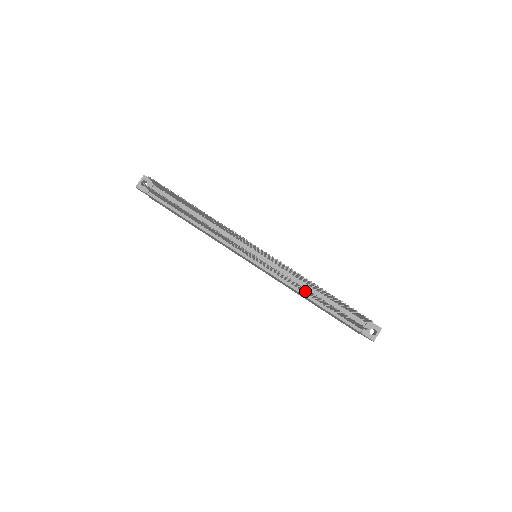
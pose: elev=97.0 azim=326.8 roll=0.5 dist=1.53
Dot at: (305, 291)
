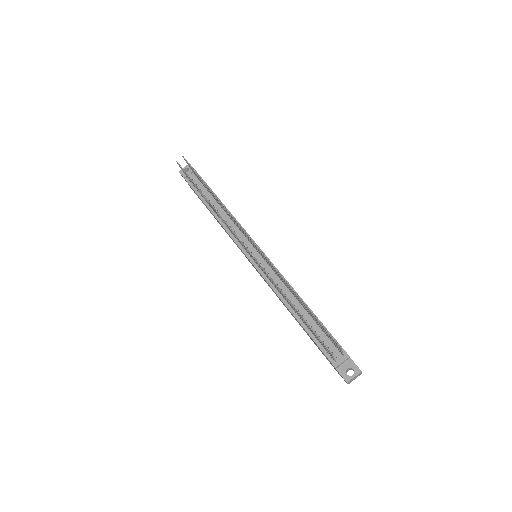
Dot at: occluded
